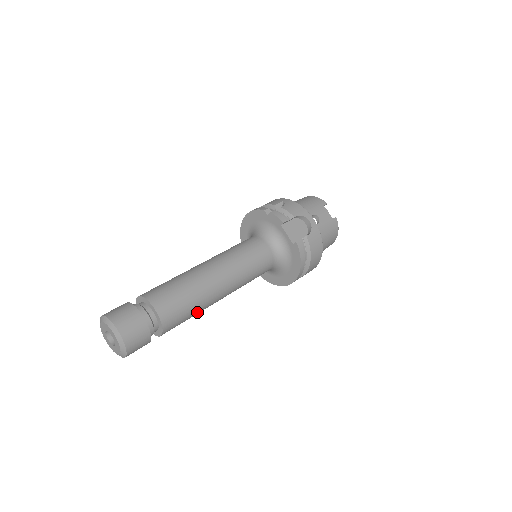
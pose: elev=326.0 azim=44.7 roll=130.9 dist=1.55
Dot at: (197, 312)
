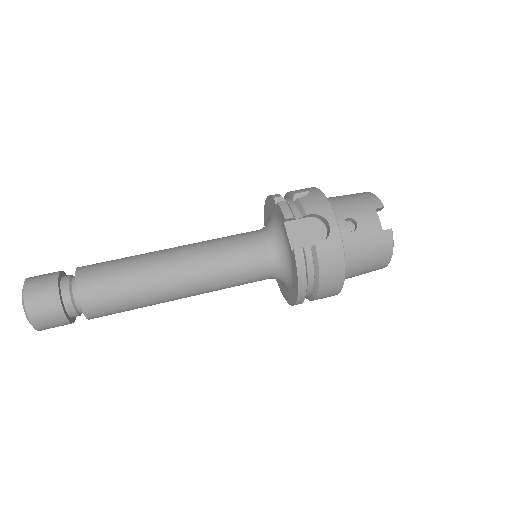
Dot at: (140, 305)
